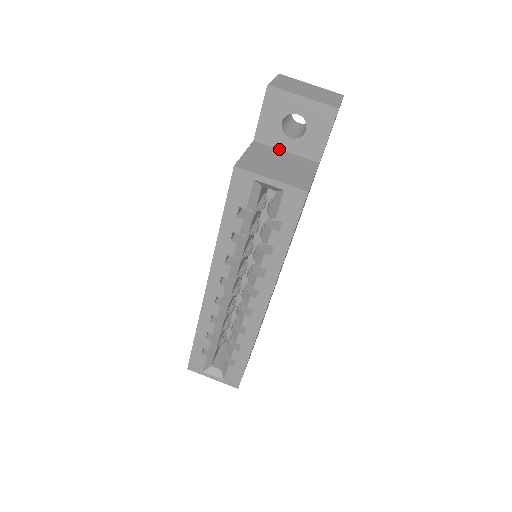
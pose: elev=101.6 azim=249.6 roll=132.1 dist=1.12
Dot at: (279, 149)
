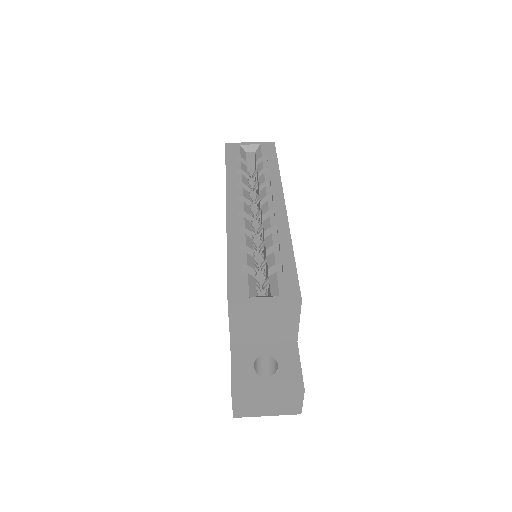
Dot at: occluded
